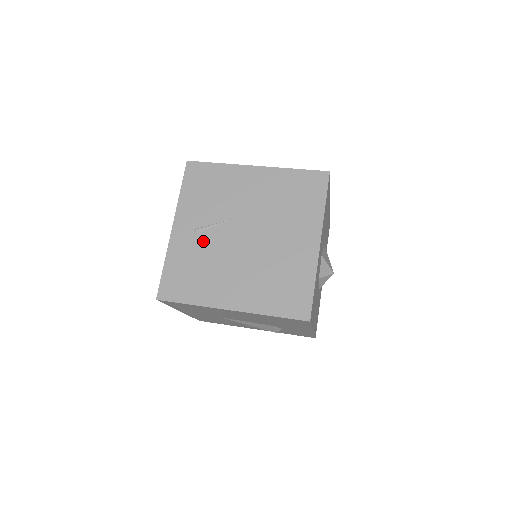
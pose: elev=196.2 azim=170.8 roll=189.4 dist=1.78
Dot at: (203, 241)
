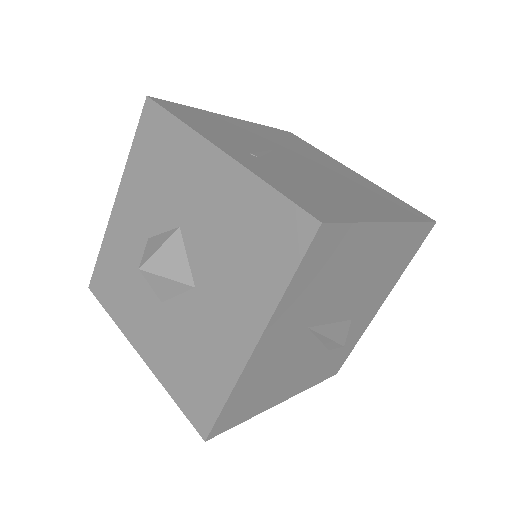
Dot at: (275, 164)
